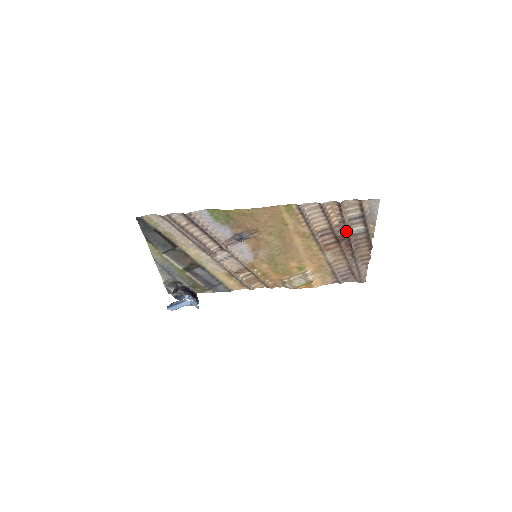
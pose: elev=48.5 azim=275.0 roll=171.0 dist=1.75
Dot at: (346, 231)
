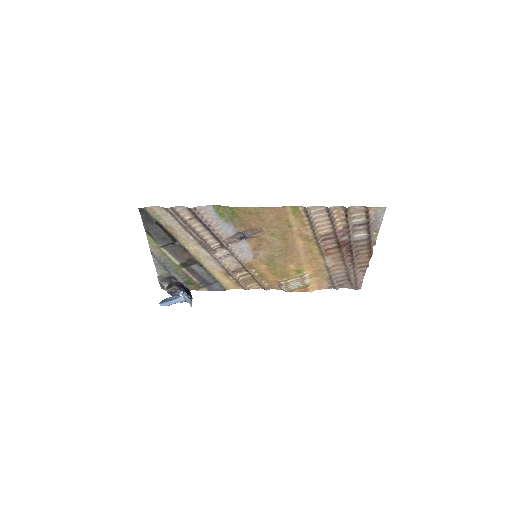
Dot at: (349, 237)
